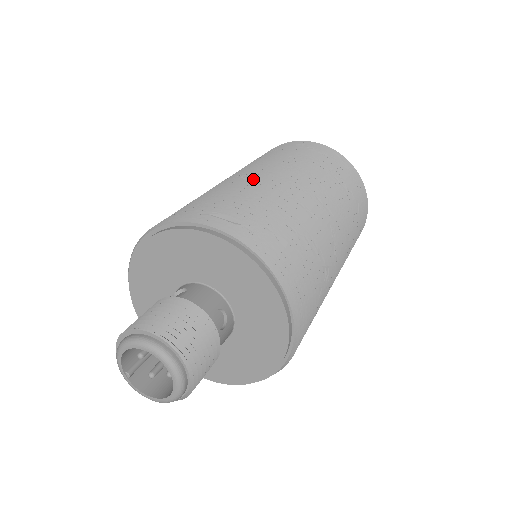
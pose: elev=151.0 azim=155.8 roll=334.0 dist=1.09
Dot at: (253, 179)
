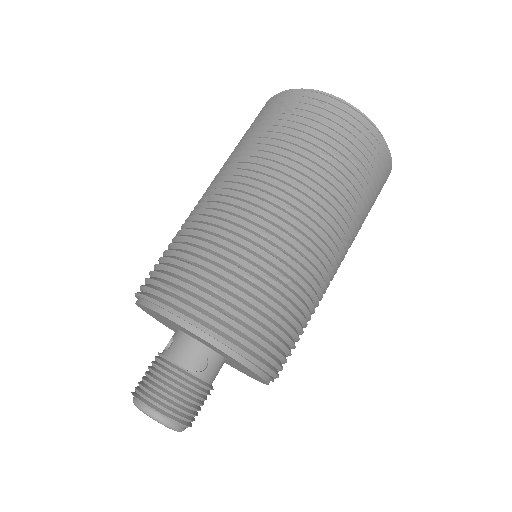
Dot at: (210, 204)
